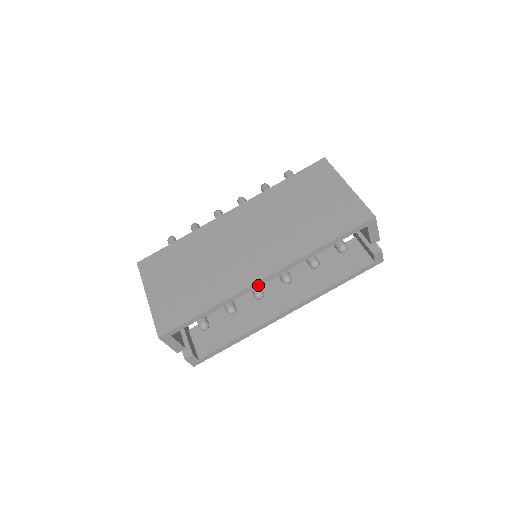
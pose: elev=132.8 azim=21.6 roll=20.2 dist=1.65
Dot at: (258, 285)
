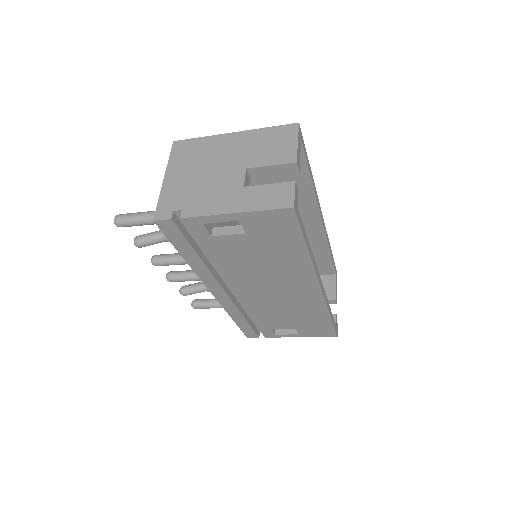
Dot at: (320, 212)
